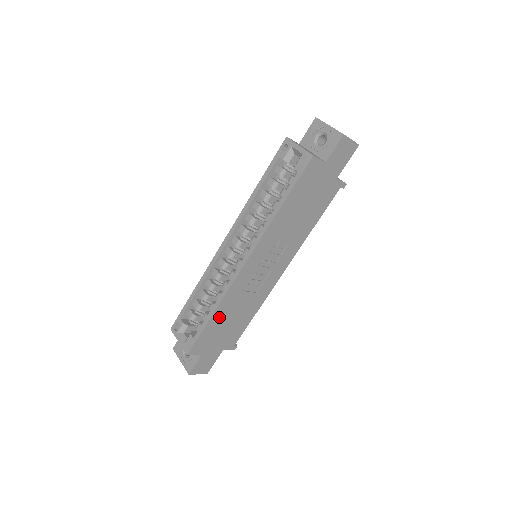
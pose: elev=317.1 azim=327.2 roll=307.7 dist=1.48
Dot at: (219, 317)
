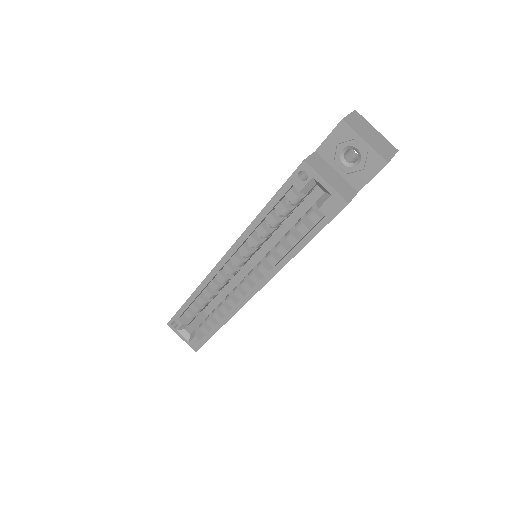
Dot at: occluded
